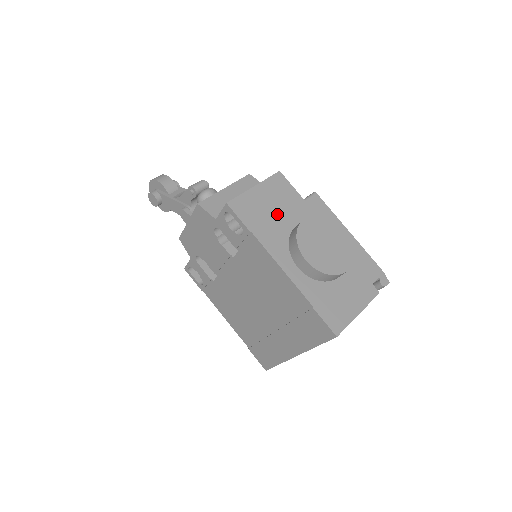
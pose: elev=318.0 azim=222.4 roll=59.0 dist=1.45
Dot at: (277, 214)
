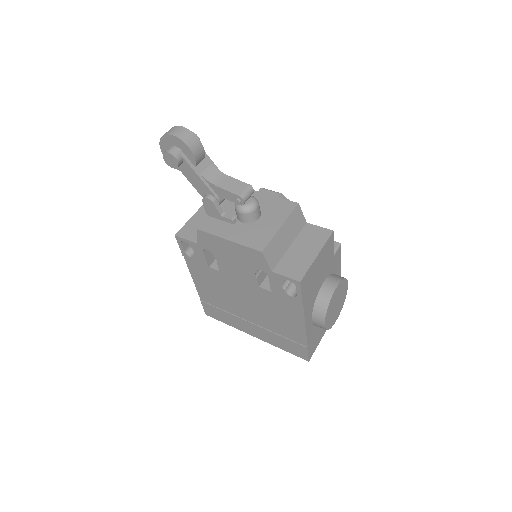
Dot at: (319, 278)
